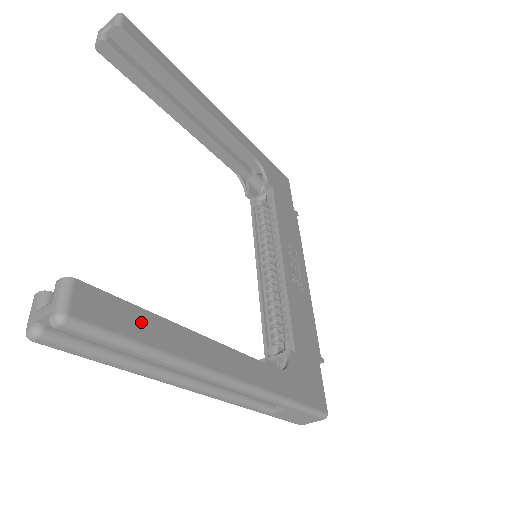
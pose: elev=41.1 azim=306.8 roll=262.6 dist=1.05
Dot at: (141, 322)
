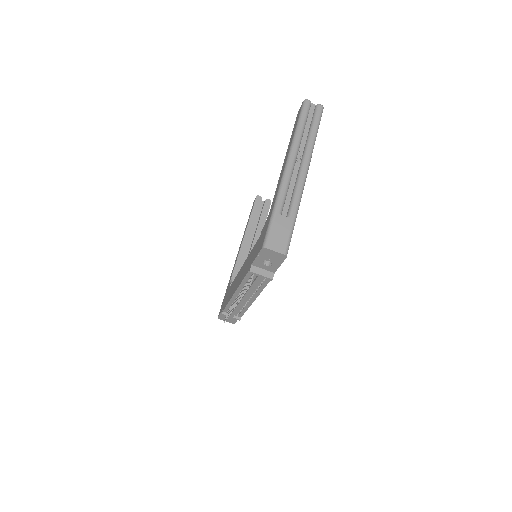
Dot at: occluded
